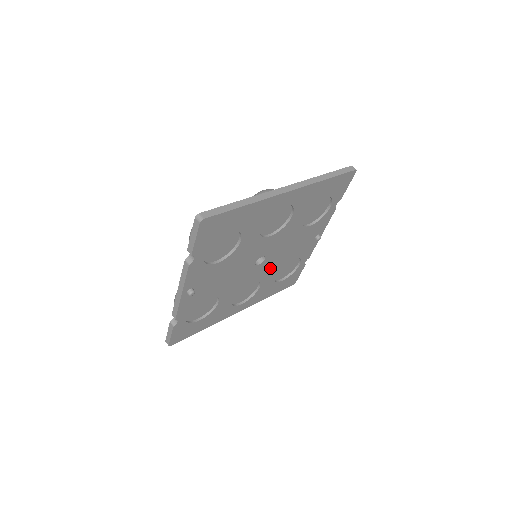
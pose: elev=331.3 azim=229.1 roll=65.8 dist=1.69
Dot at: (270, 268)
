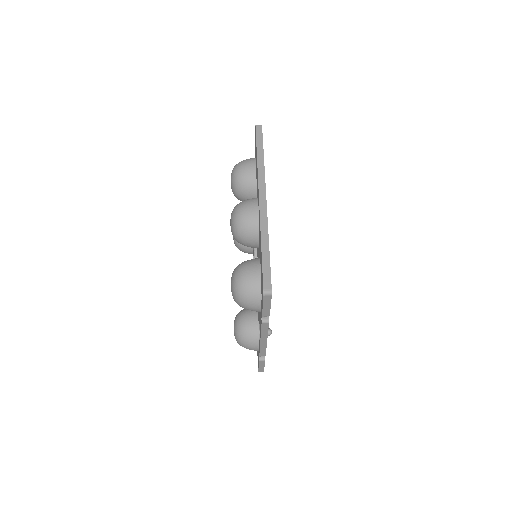
Dot at: occluded
